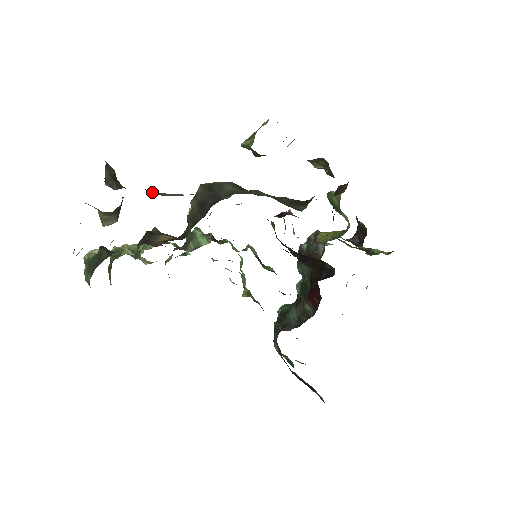
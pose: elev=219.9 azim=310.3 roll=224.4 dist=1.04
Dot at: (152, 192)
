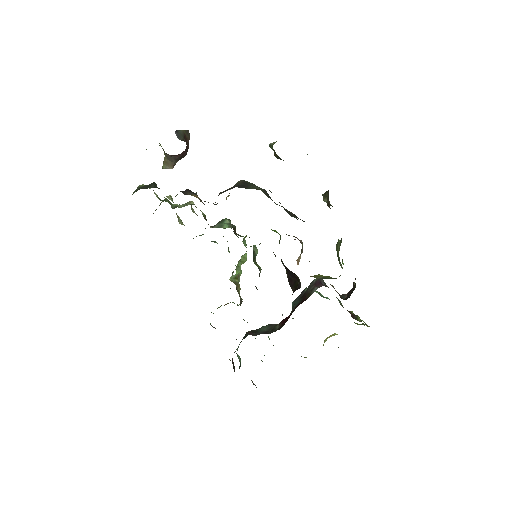
Dot at: occluded
